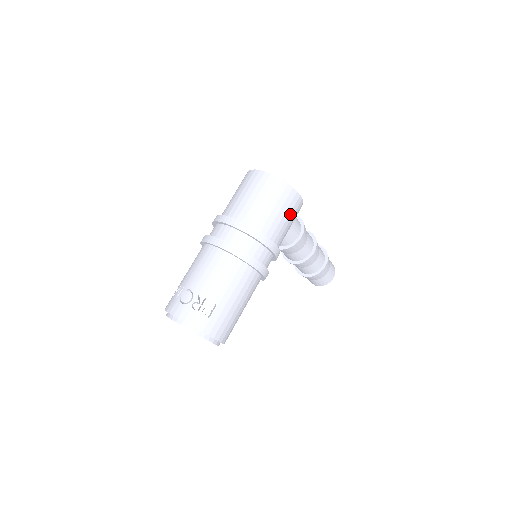
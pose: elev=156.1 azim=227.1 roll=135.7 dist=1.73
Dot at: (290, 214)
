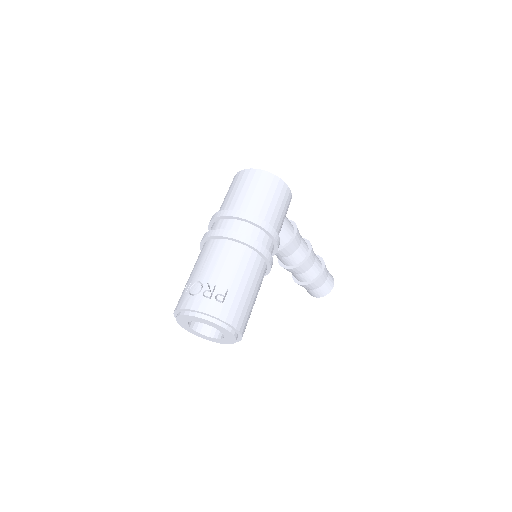
Dot at: (282, 203)
